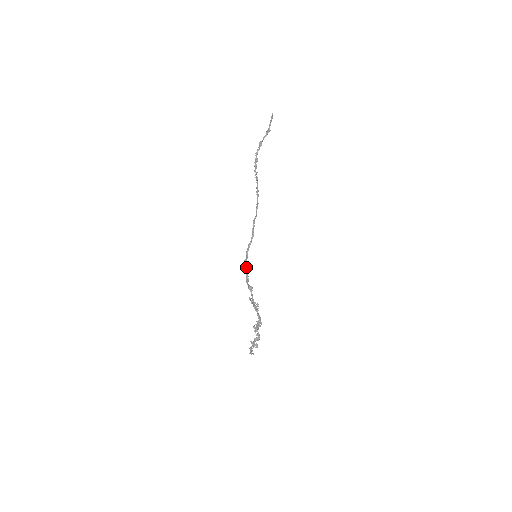
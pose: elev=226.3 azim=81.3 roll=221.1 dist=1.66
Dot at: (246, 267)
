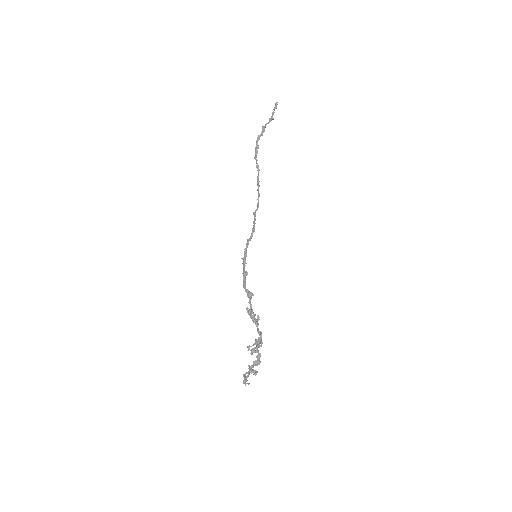
Dot at: (244, 267)
